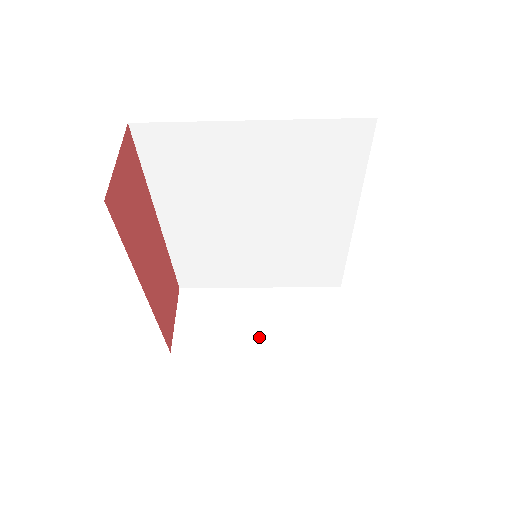
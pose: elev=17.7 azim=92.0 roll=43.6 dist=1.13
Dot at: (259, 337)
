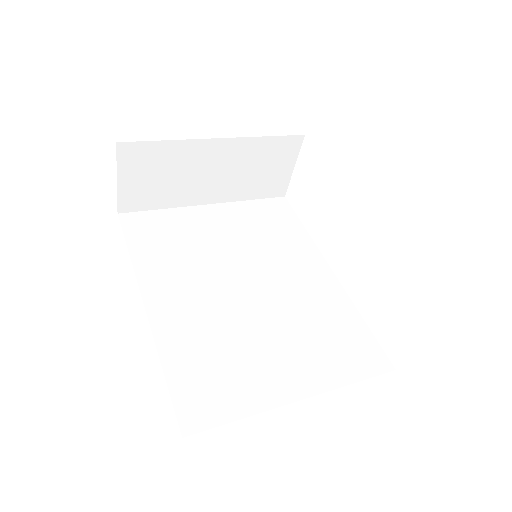
Dot at: (210, 191)
